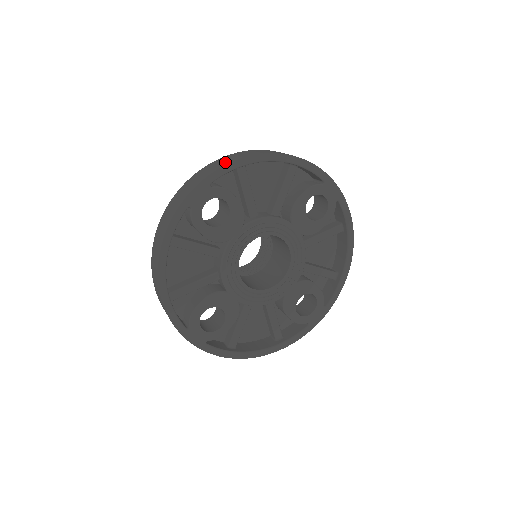
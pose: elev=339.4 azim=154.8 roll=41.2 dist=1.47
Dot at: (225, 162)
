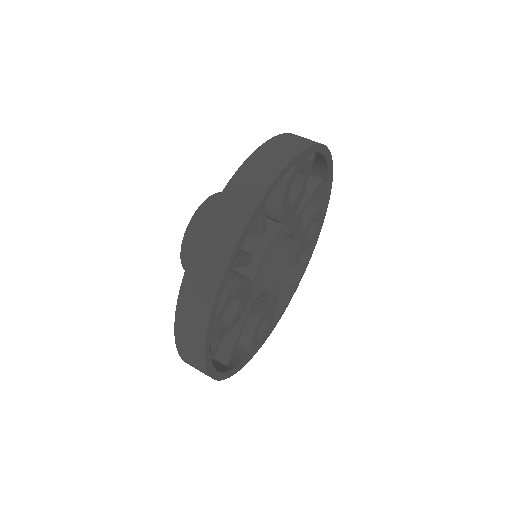
Dot at: (209, 286)
